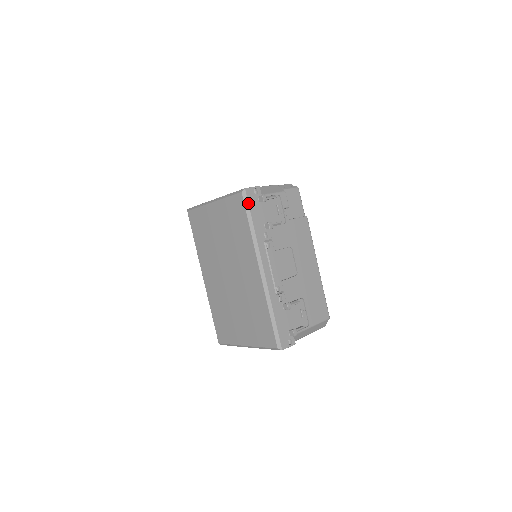
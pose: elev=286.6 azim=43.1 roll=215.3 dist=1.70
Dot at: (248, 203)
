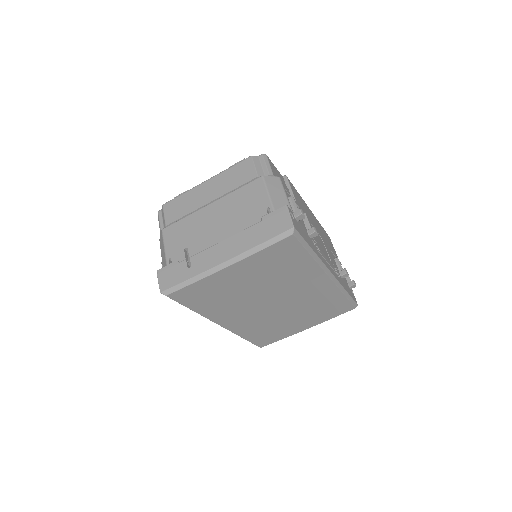
Dot at: (302, 237)
